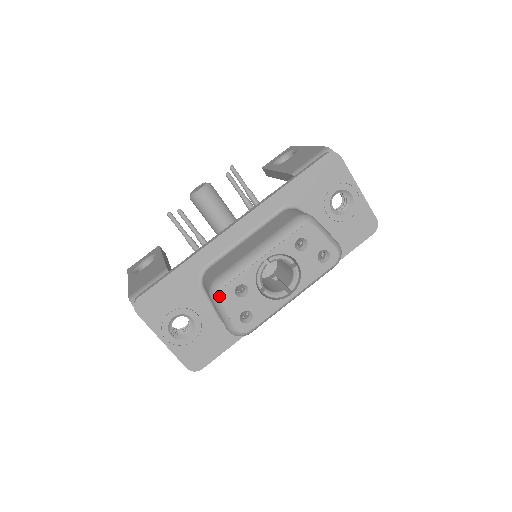
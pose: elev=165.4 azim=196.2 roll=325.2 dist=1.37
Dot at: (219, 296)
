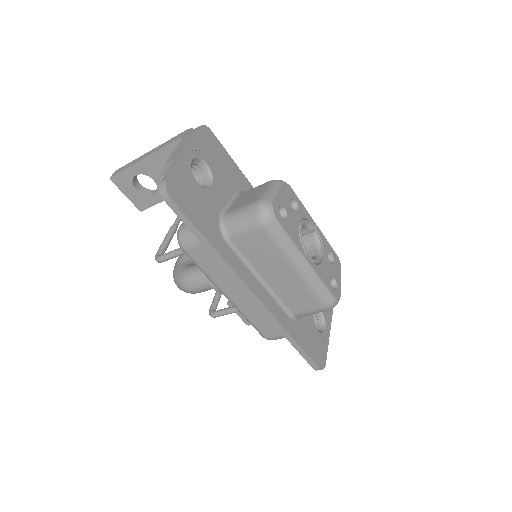
Dot at: (285, 183)
